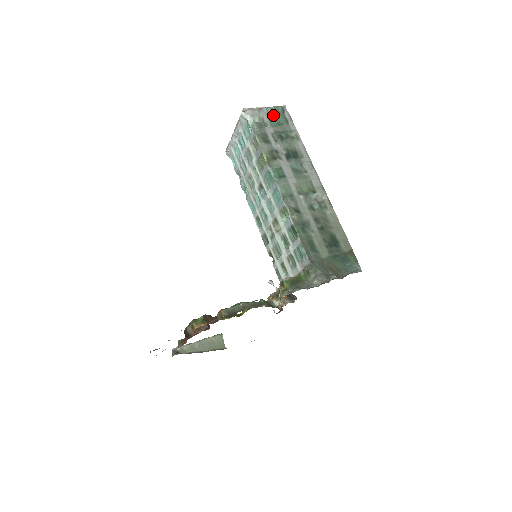
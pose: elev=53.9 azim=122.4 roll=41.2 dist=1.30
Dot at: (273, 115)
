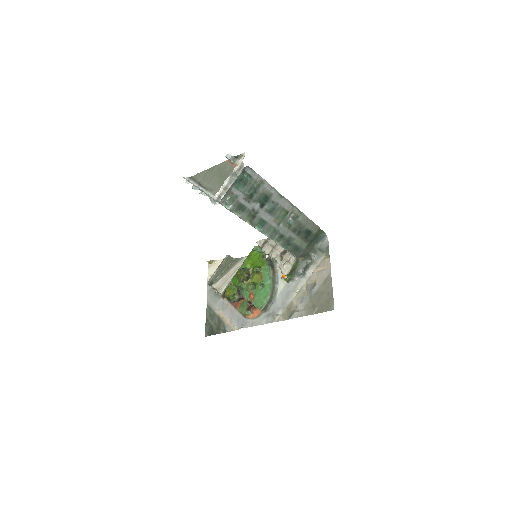
Dot at: (238, 182)
